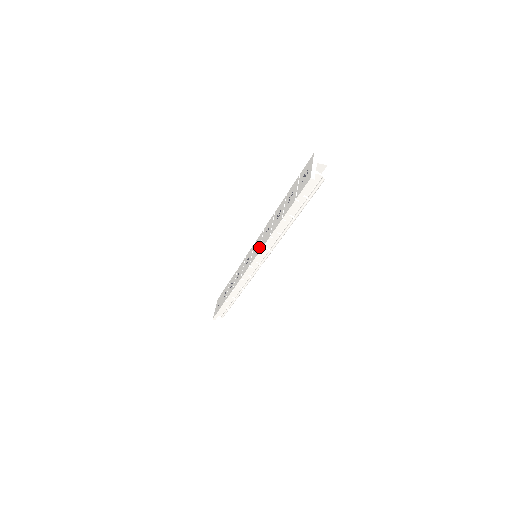
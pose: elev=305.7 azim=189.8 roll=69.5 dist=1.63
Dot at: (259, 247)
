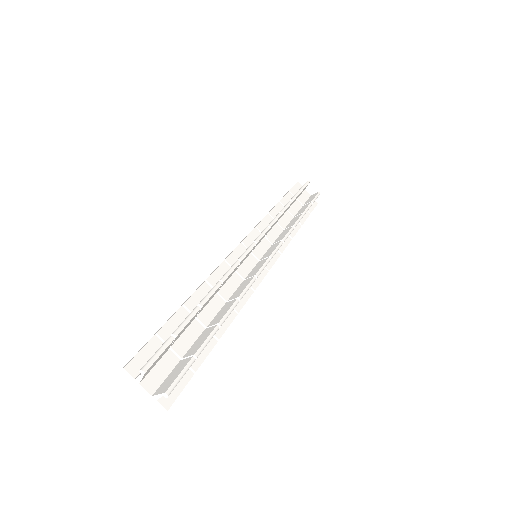
Dot at: occluded
